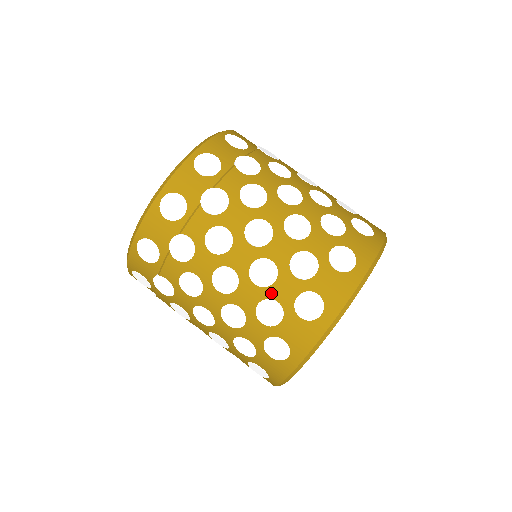
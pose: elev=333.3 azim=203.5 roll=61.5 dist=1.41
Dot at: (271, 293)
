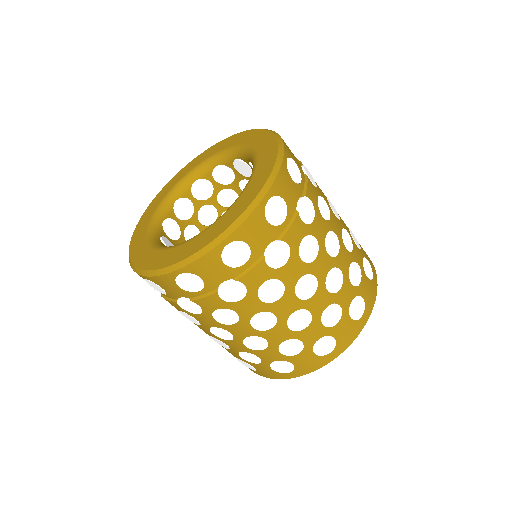
Dot at: (337, 298)
